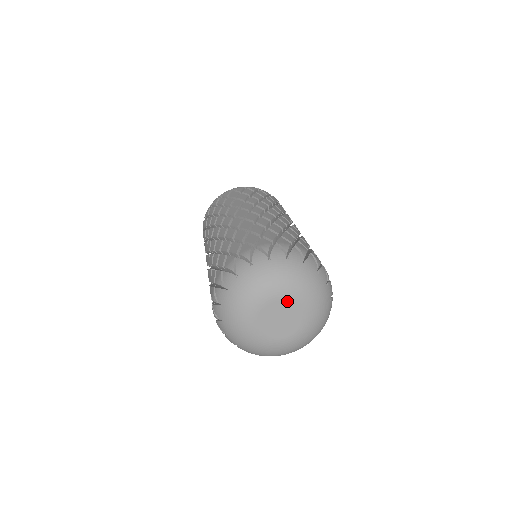
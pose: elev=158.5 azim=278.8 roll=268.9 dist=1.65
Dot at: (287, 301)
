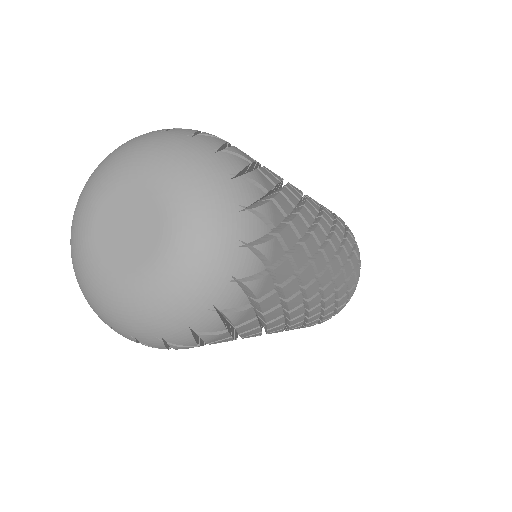
Dot at: (136, 188)
